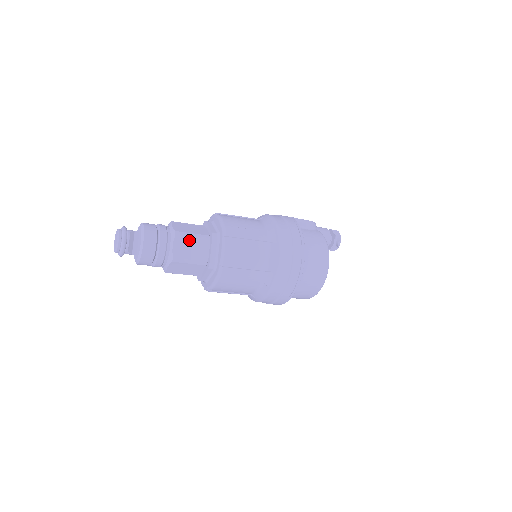
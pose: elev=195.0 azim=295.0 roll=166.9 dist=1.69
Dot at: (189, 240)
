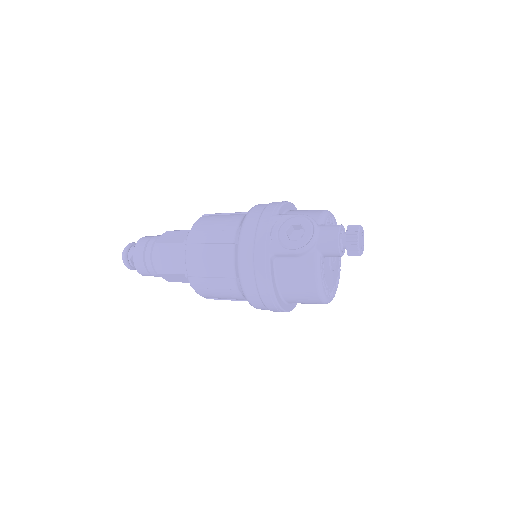
Dot at: (171, 275)
